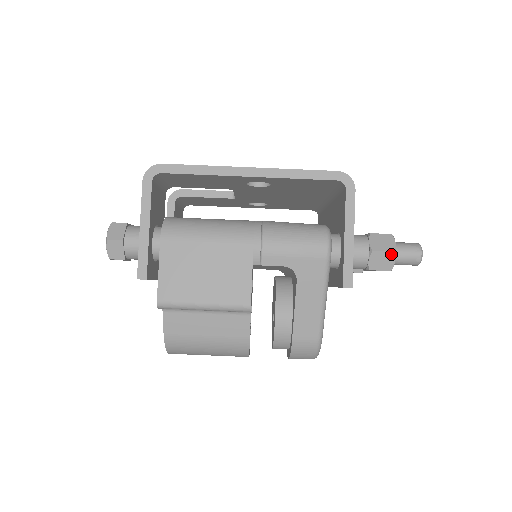
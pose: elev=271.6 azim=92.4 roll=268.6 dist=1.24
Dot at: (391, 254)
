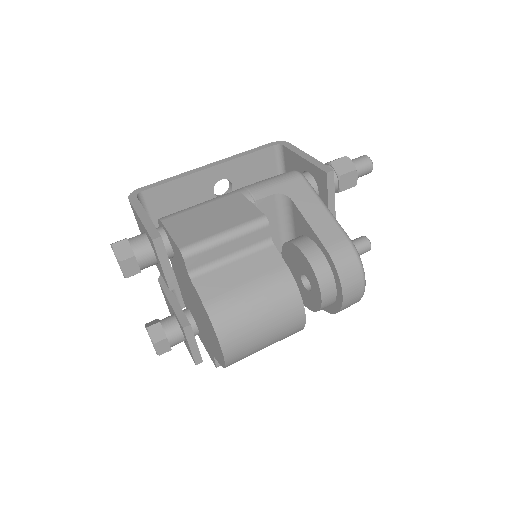
Dot at: (345, 158)
